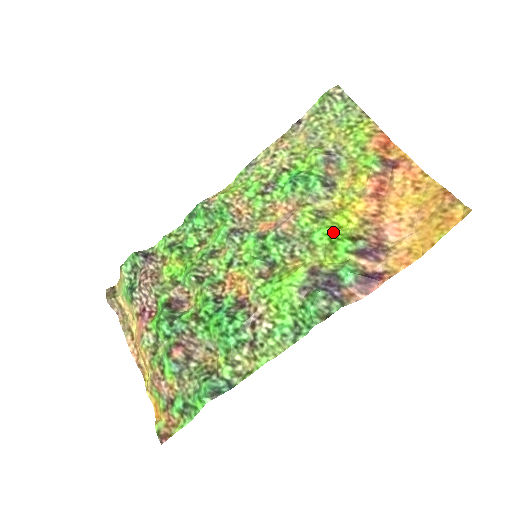
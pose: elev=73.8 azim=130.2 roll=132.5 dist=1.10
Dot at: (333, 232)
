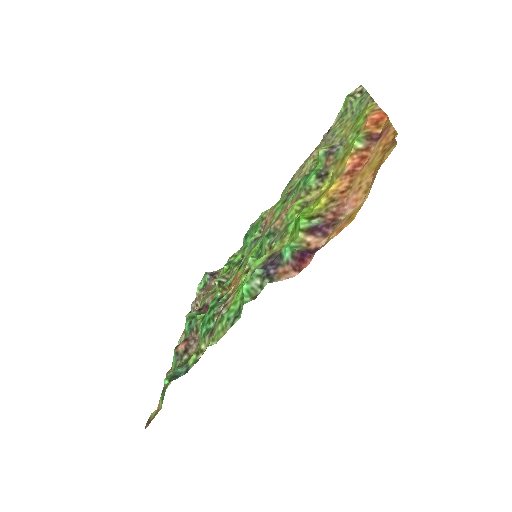
Dot at: occluded
